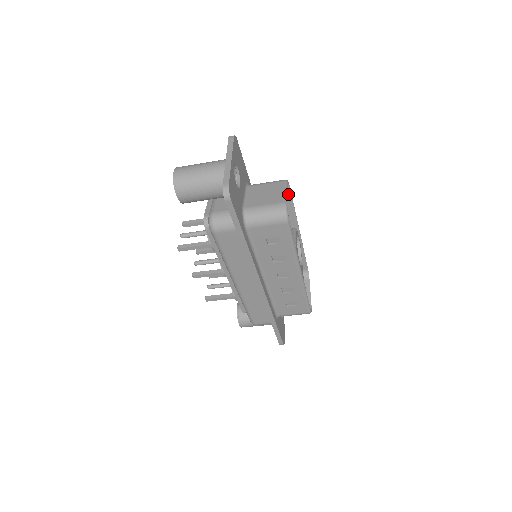
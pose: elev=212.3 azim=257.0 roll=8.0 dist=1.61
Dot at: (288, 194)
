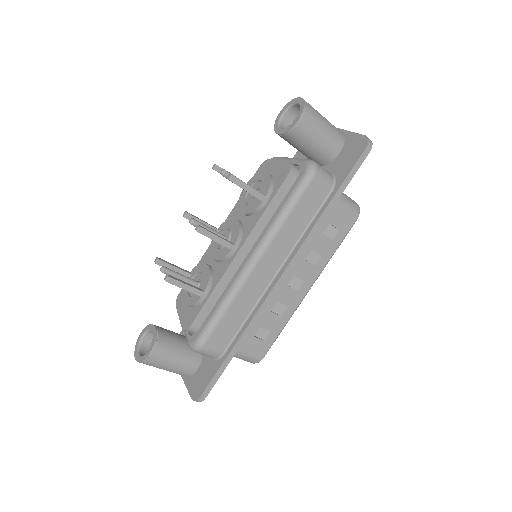
Dot at: occluded
